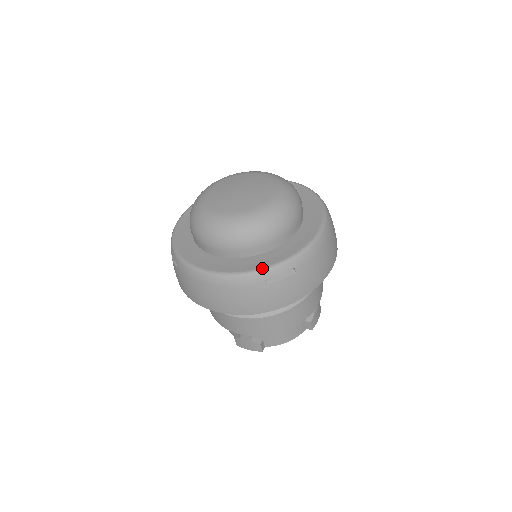
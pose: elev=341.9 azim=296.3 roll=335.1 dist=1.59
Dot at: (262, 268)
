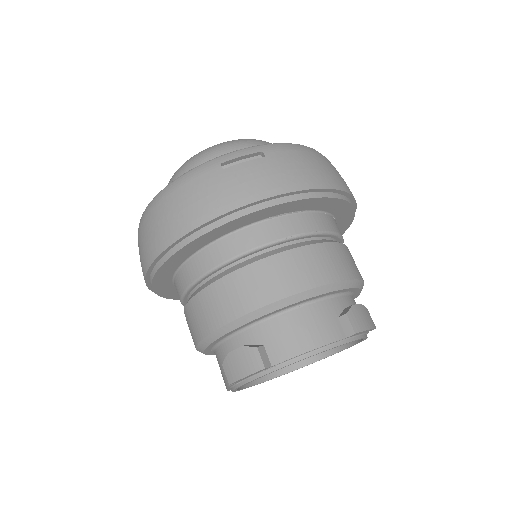
Dot at: (218, 157)
